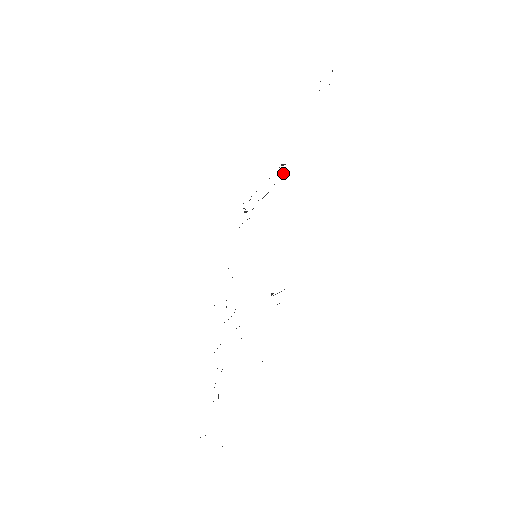
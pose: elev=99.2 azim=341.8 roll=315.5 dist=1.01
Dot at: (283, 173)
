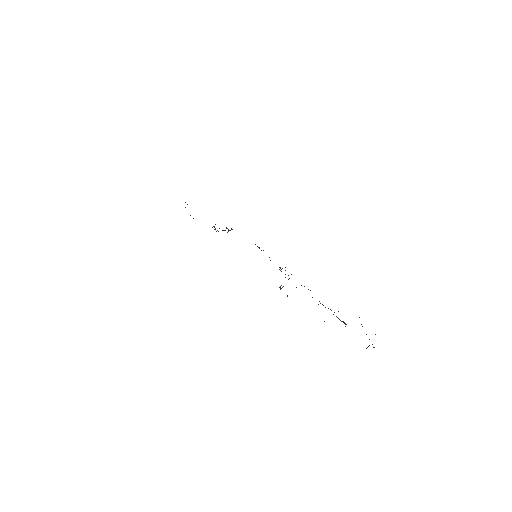
Dot at: occluded
